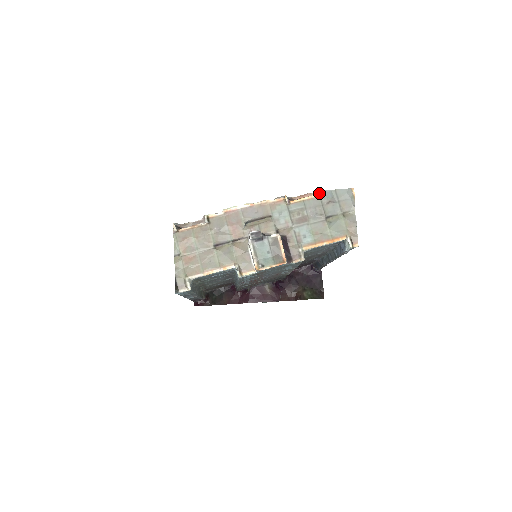
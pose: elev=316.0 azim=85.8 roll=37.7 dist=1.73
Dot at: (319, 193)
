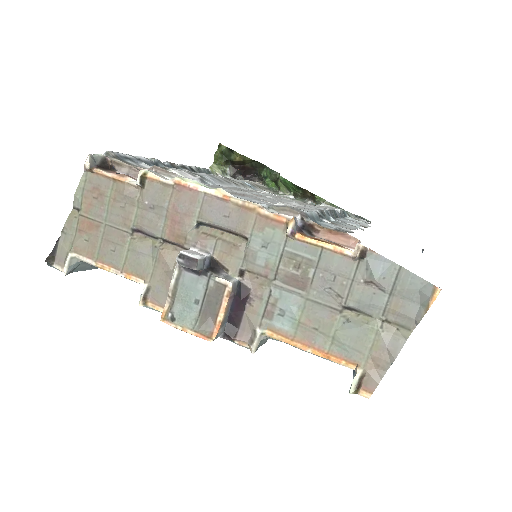
Dot at: (361, 253)
